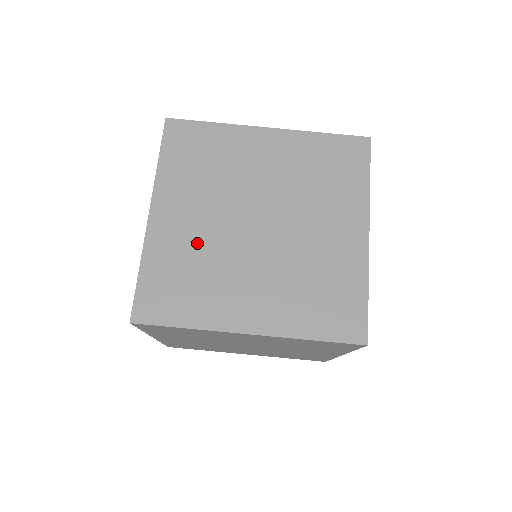
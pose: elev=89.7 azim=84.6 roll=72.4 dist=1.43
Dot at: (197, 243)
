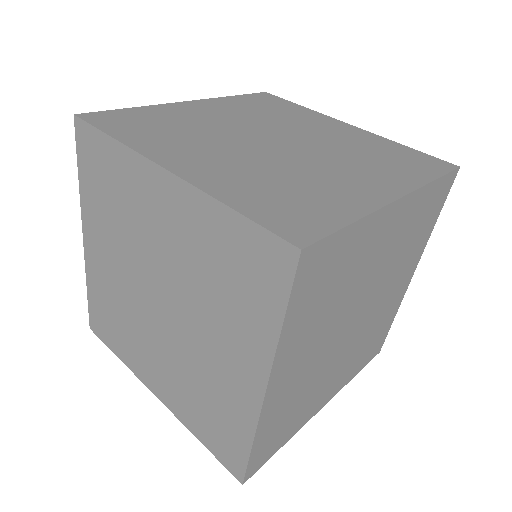
Dot at: (202, 122)
